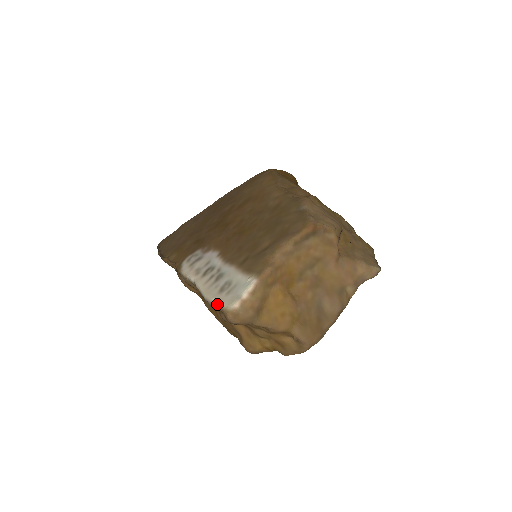
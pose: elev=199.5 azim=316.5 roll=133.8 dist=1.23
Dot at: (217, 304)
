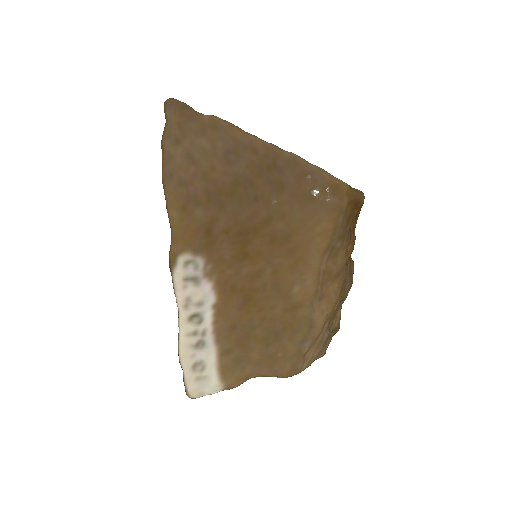
Dot at: (184, 379)
